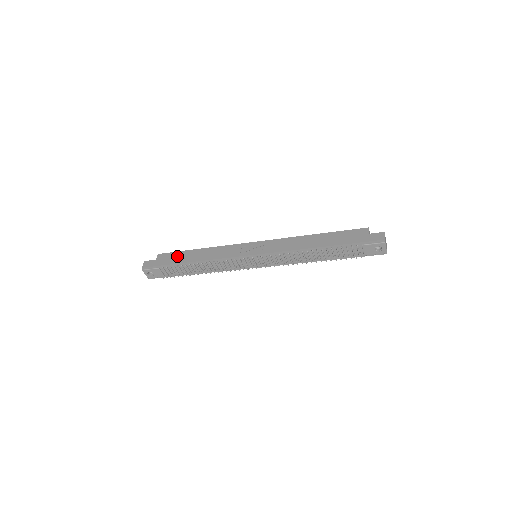
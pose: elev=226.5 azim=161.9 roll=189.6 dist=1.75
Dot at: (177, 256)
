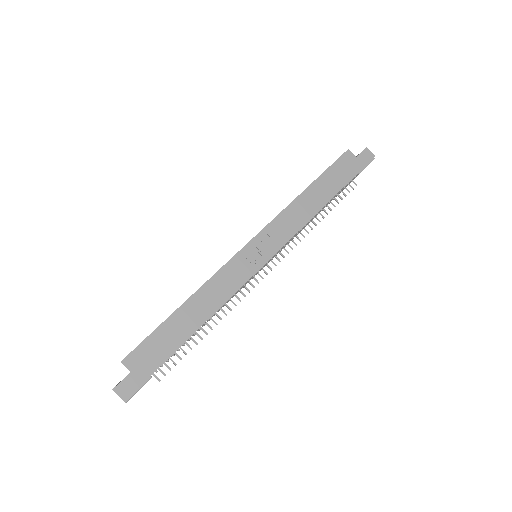
Dot at: (162, 339)
